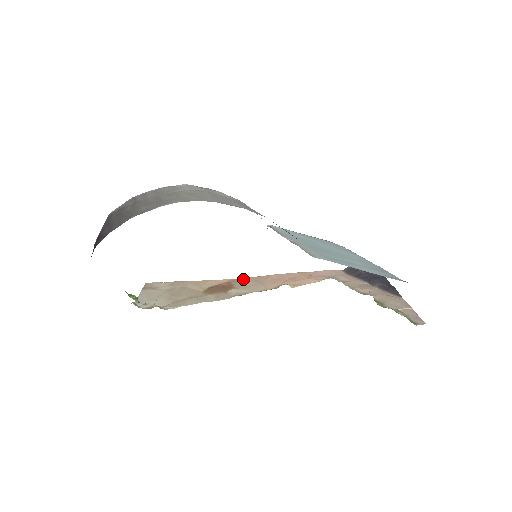
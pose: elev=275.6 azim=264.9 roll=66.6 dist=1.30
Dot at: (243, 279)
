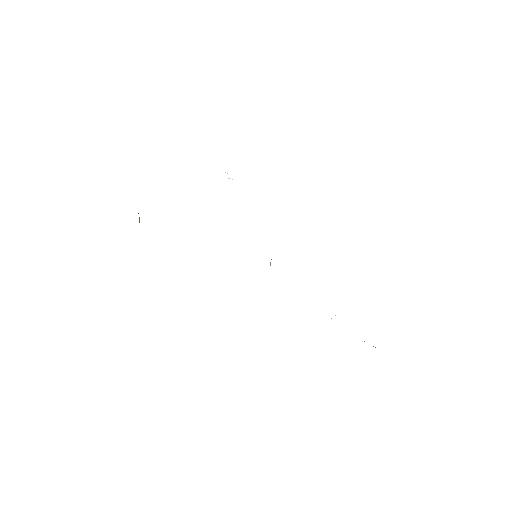
Dot at: occluded
